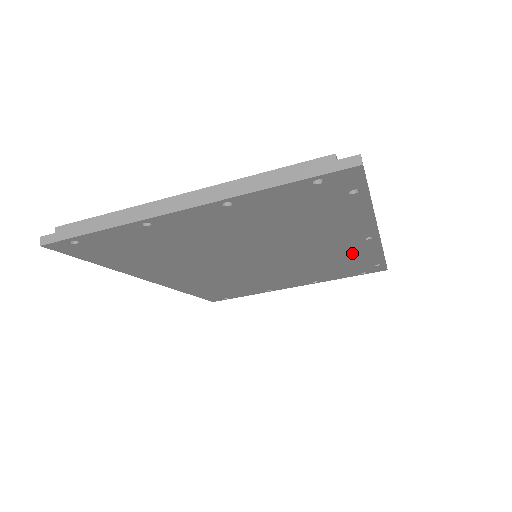
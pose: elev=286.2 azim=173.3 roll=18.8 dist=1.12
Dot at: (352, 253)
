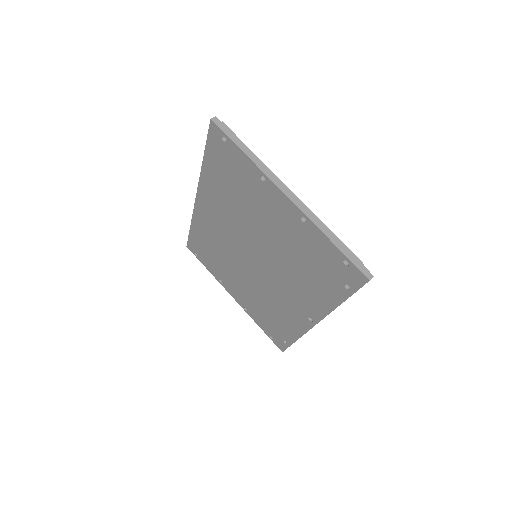
Dot at: (290, 317)
